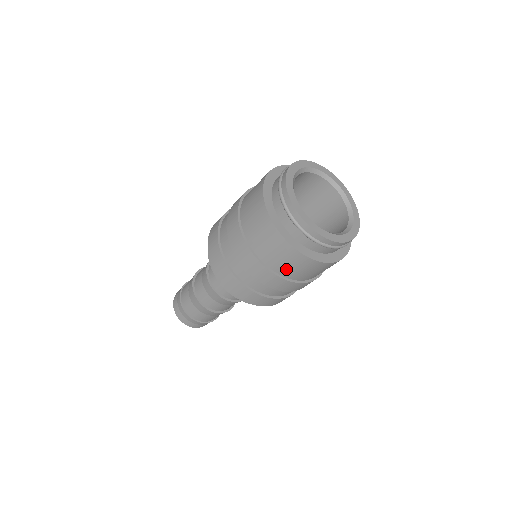
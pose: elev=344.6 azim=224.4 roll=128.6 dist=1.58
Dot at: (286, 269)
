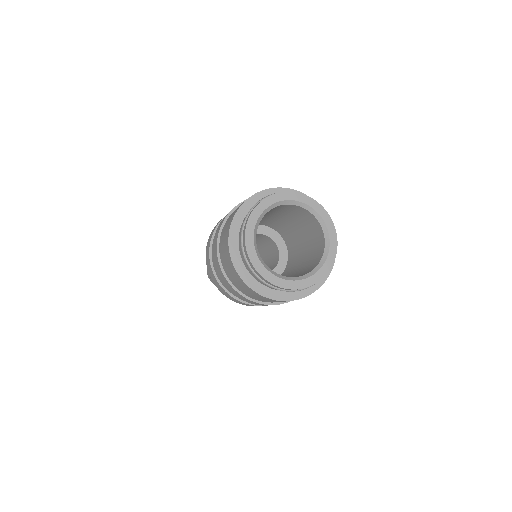
Dot at: occluded
